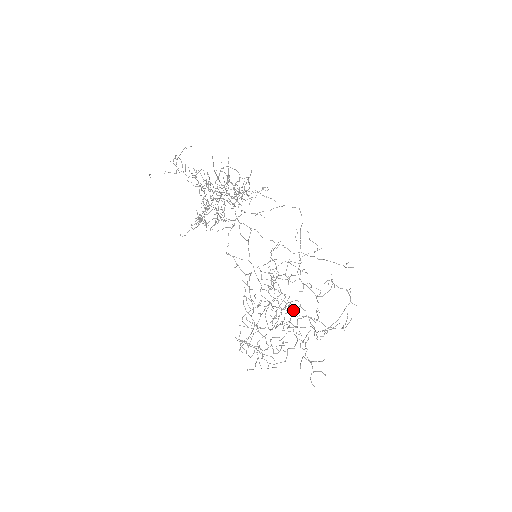
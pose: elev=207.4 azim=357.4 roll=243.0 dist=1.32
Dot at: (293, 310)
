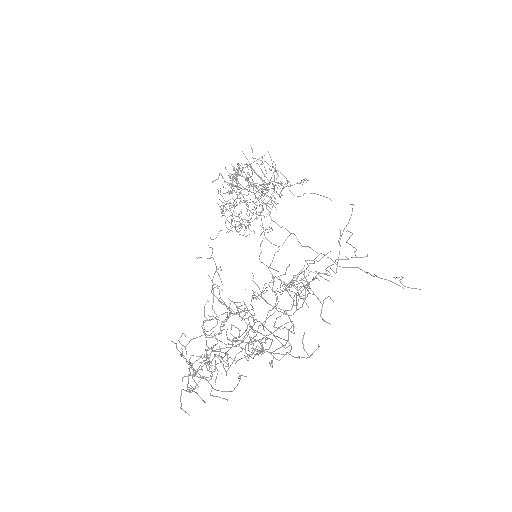
Dot at: occluded
